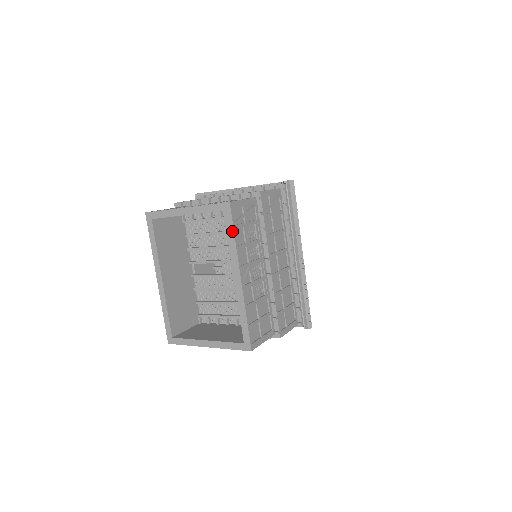
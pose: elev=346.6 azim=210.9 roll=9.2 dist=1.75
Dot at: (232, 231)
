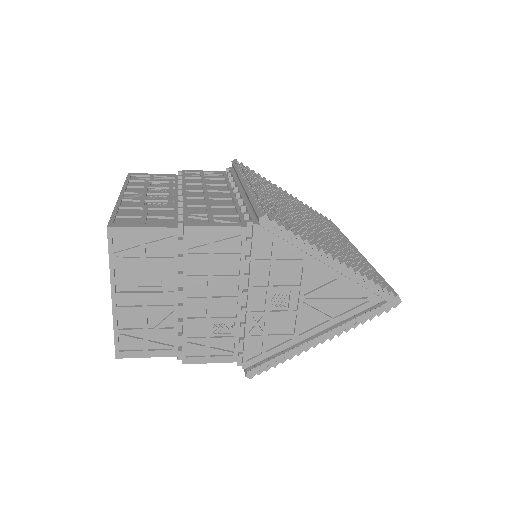
Dot at: occluded
